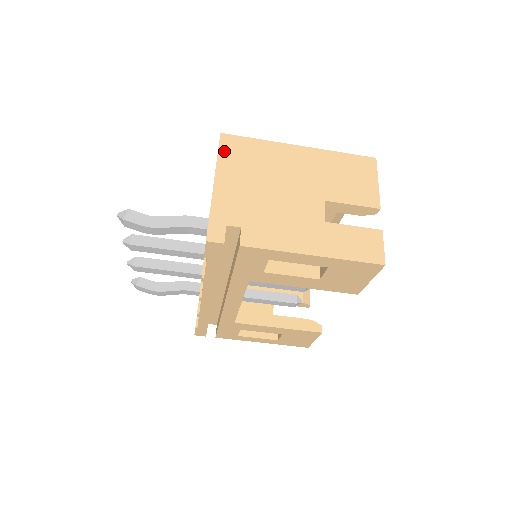
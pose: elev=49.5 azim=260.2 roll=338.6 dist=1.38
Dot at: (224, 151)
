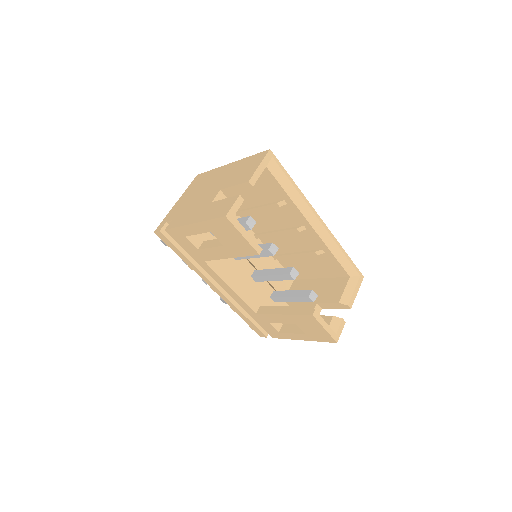
Dot at: (192, 184)
